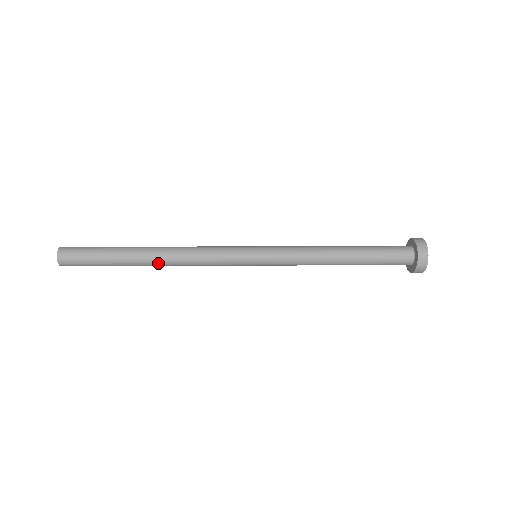
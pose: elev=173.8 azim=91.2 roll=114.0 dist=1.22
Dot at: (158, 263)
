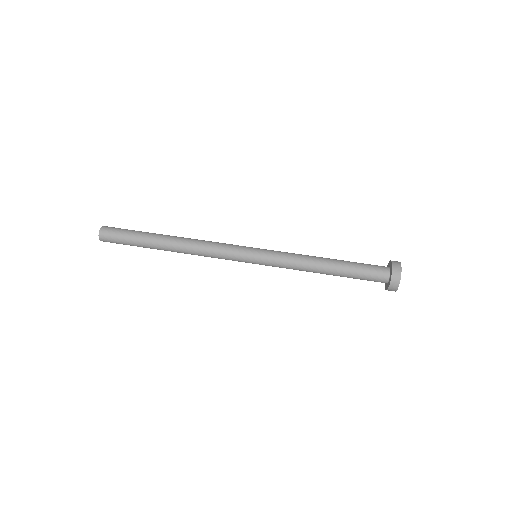
Dot at: (177, 252)
